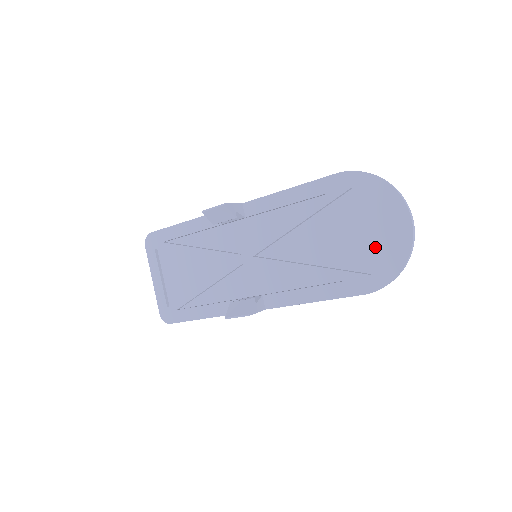
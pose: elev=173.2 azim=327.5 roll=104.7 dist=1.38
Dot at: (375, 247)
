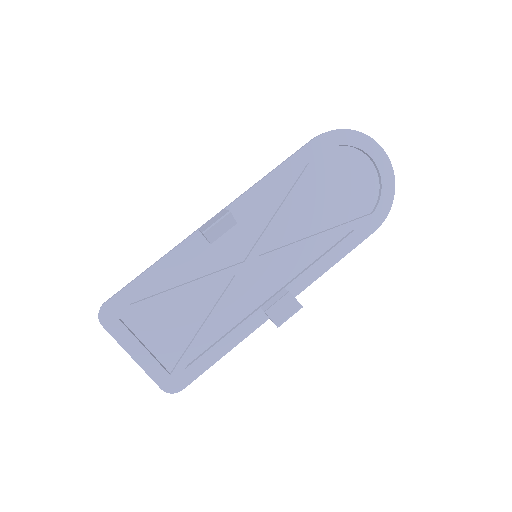
Dot at: (365, 189)
